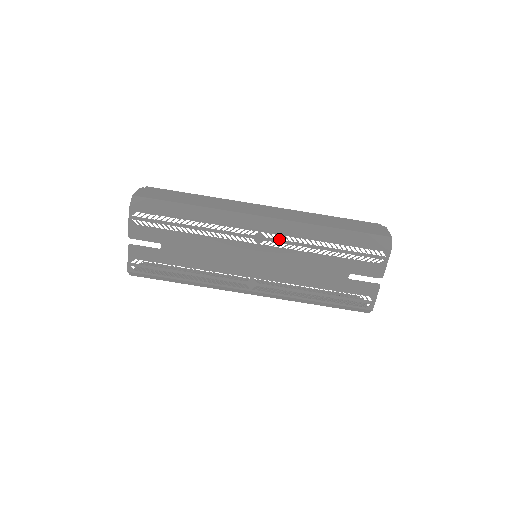
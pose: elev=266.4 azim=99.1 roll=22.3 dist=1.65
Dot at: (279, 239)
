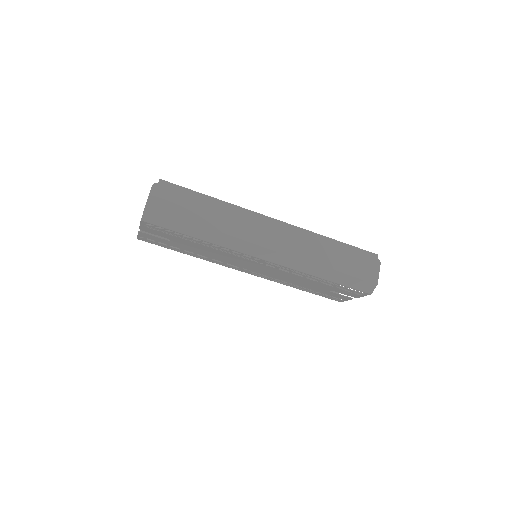
Dot at: (278, 266)
